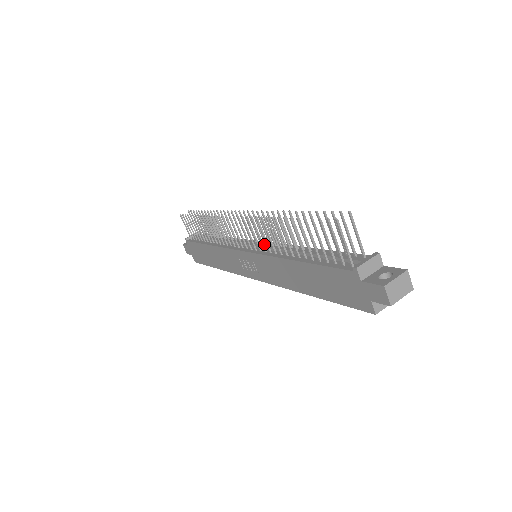
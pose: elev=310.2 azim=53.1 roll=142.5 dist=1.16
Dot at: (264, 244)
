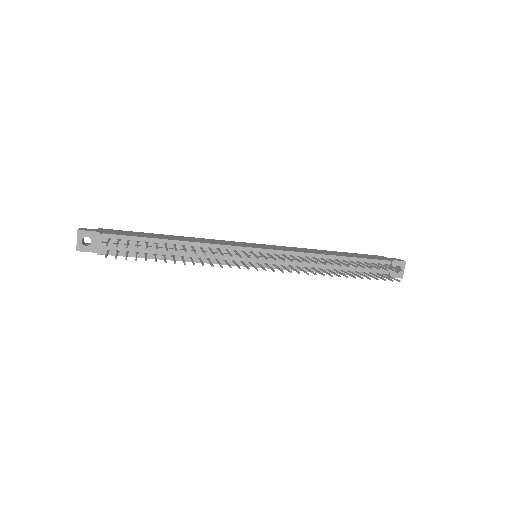
Dot at: occluded
